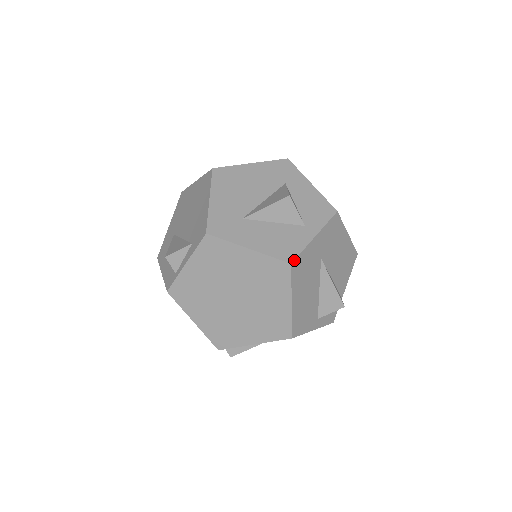
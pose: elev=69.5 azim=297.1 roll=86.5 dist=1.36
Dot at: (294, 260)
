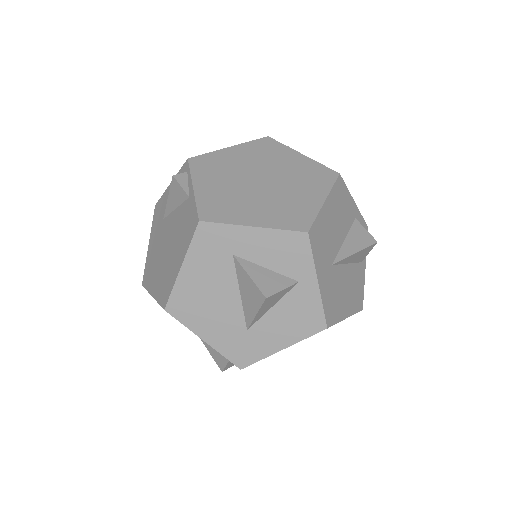
Dot at: (326, 323)
